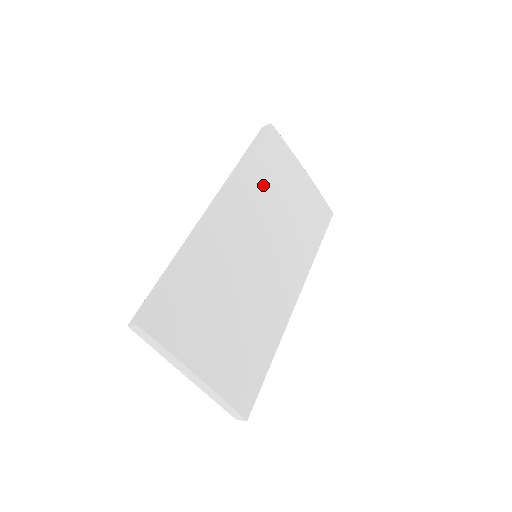
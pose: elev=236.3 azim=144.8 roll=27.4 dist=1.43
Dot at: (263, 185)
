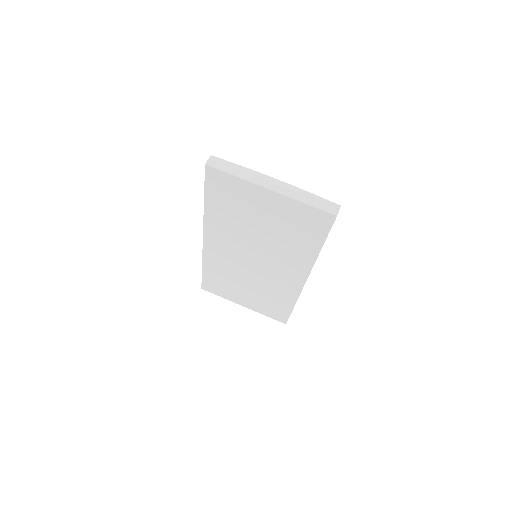
Dot at: occluded
